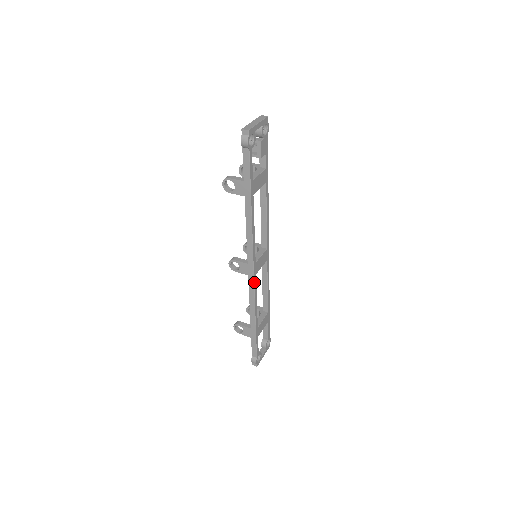
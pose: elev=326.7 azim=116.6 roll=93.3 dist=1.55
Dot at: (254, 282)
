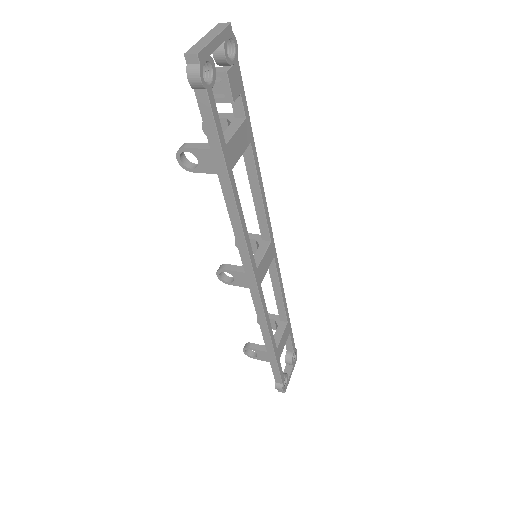
Dot at: (260, 296)
